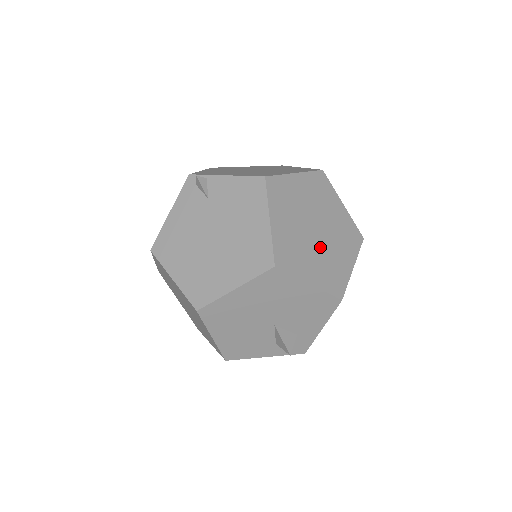
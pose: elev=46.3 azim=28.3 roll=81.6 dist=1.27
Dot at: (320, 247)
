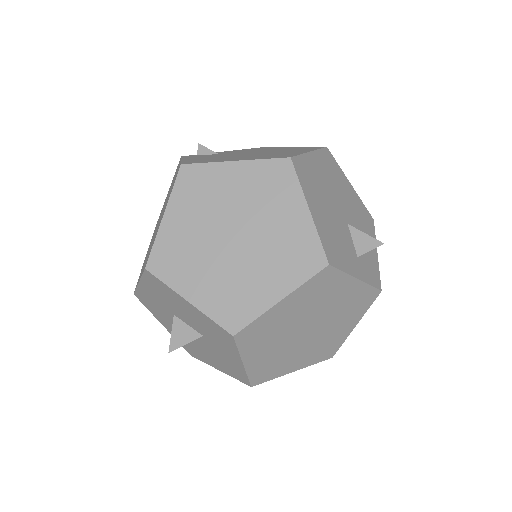
Dot at: occluded
